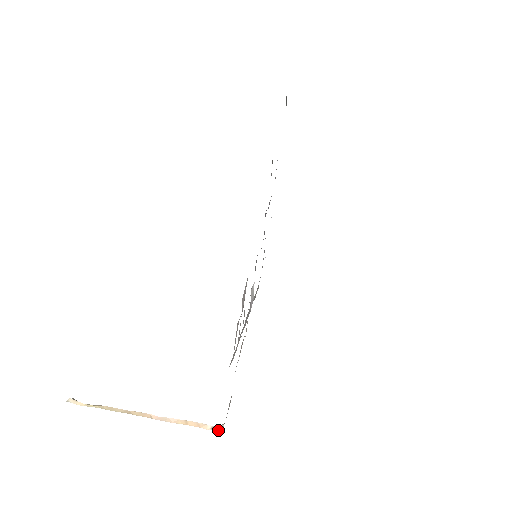
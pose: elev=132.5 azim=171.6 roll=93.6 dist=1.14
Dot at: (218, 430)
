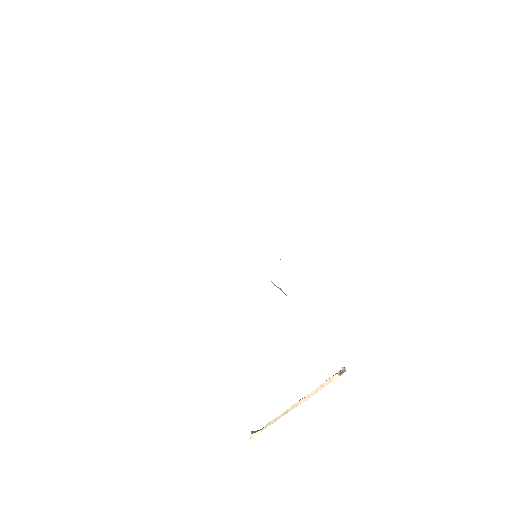
Dot at: occluded
